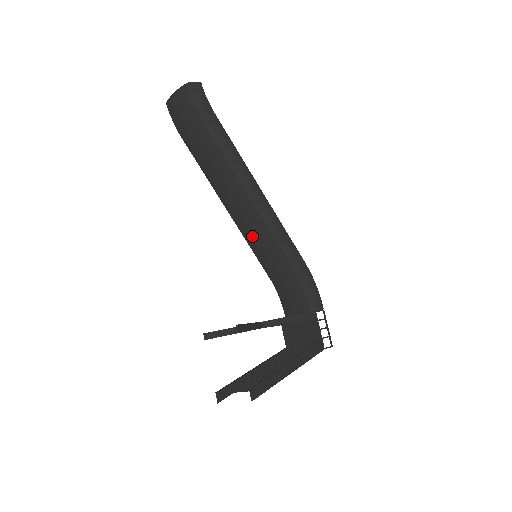
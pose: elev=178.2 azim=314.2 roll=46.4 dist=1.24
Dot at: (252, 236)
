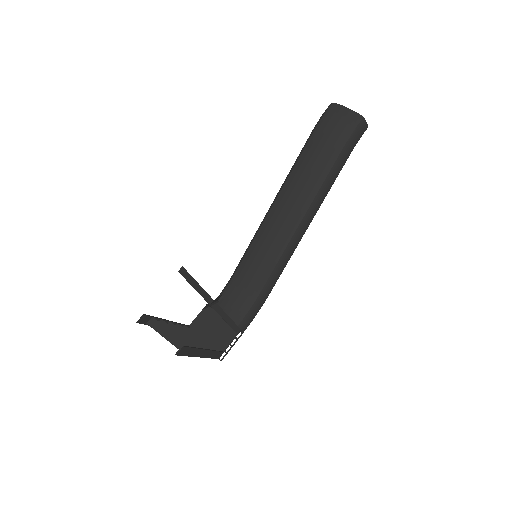
Dot at: (266, 240)
